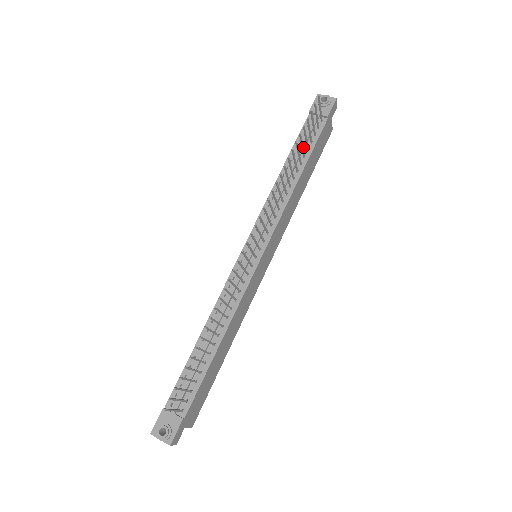
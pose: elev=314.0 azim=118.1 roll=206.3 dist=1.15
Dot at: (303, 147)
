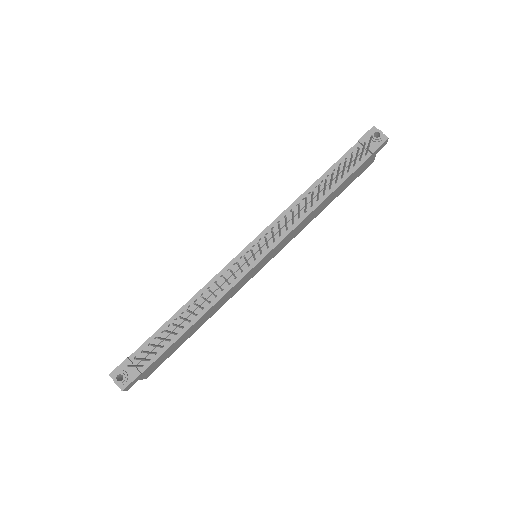
Dot at: occluded
